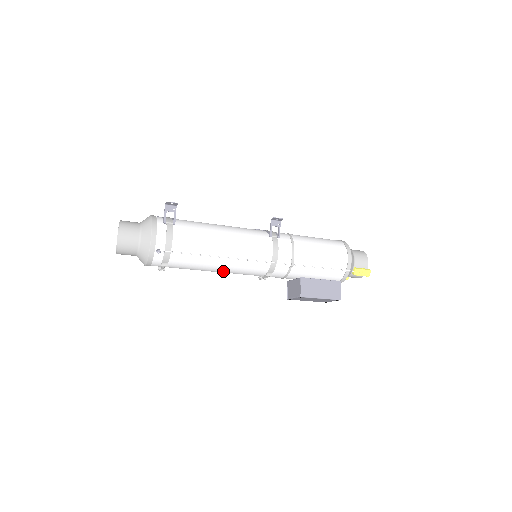
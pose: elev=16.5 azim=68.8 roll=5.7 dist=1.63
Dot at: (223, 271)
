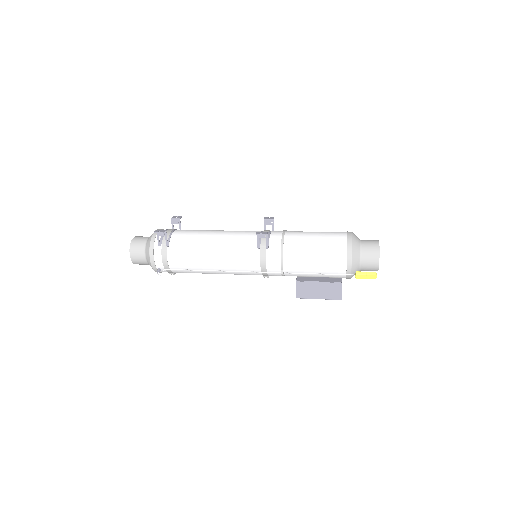
Dot at: occluded
